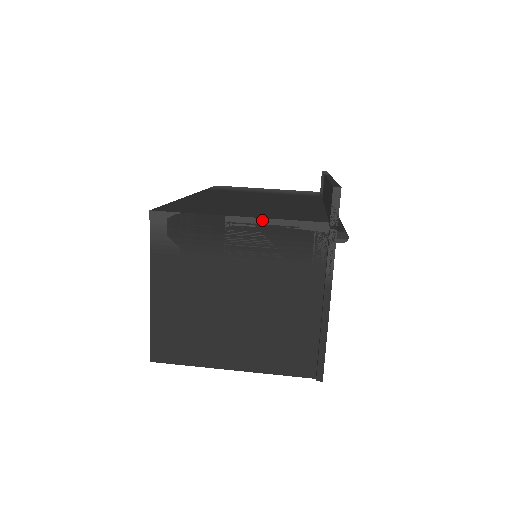
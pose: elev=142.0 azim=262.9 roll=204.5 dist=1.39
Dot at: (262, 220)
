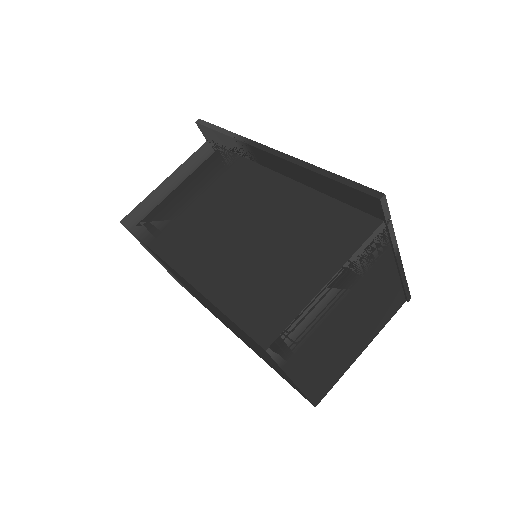
Dot at: (343, 267)
